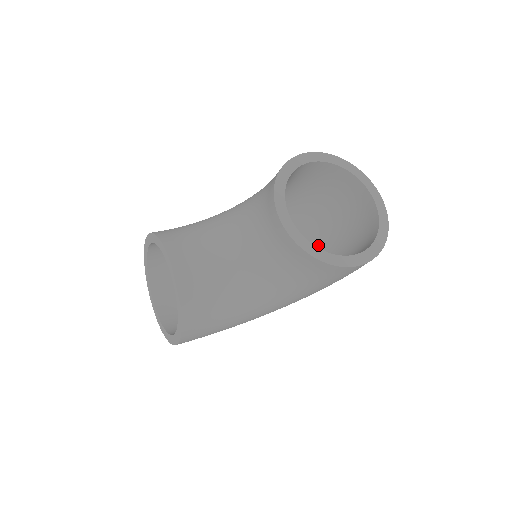
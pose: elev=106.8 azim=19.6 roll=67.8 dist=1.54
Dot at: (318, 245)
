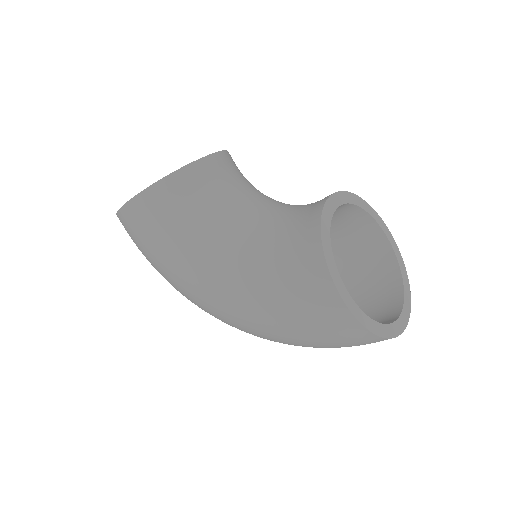
Dot at: occluded
